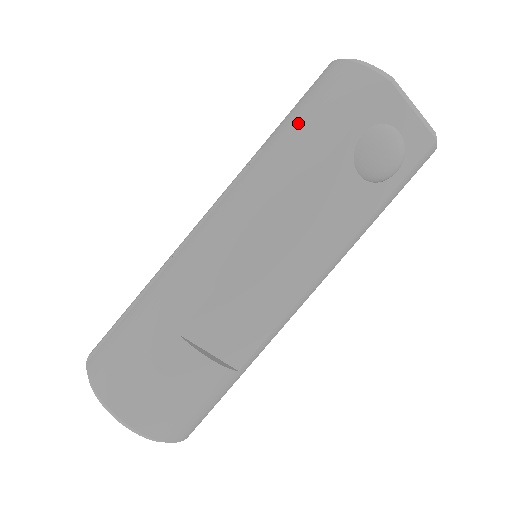
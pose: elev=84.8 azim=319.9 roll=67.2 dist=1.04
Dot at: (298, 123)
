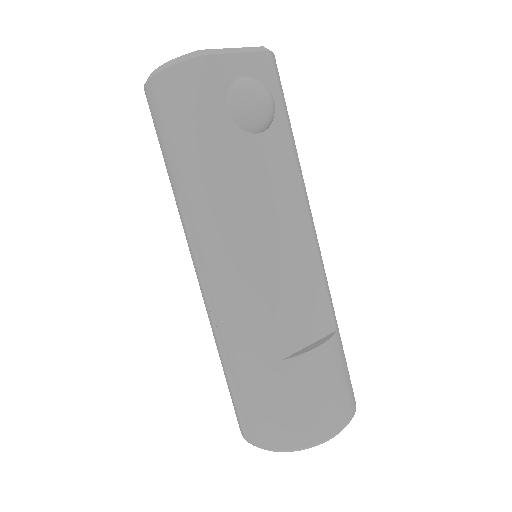
Dot at: (180, 152)
